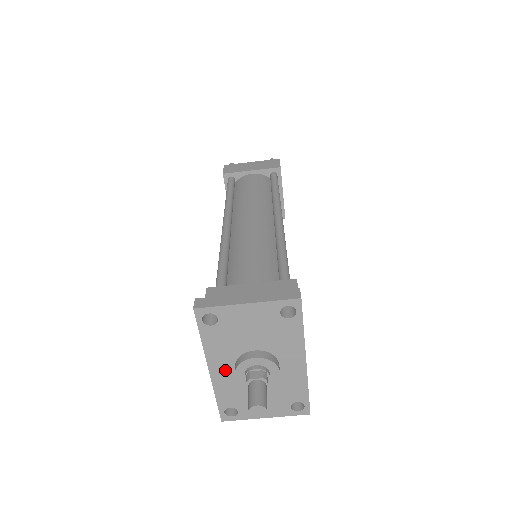
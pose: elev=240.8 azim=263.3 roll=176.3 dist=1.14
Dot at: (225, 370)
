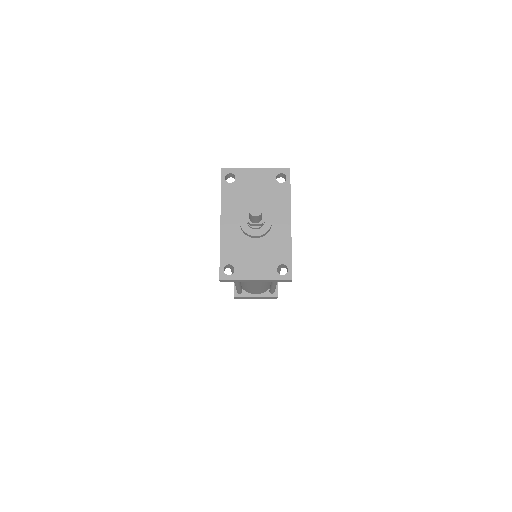
Dot at: (232, 224)
